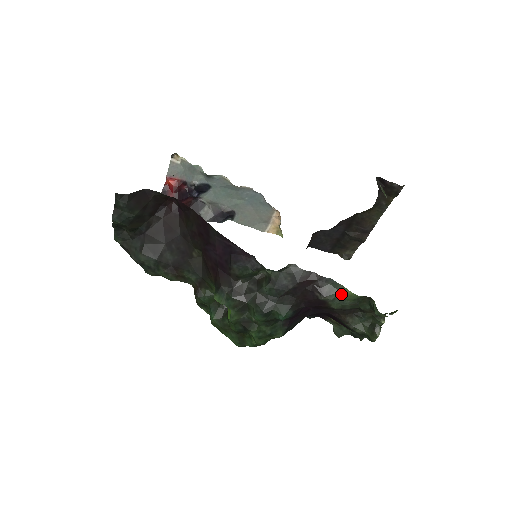
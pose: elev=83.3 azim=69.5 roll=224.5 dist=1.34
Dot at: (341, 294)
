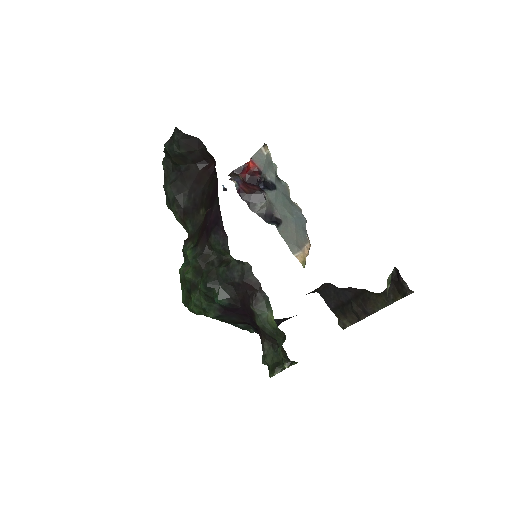
Dot at: (267, 315)
